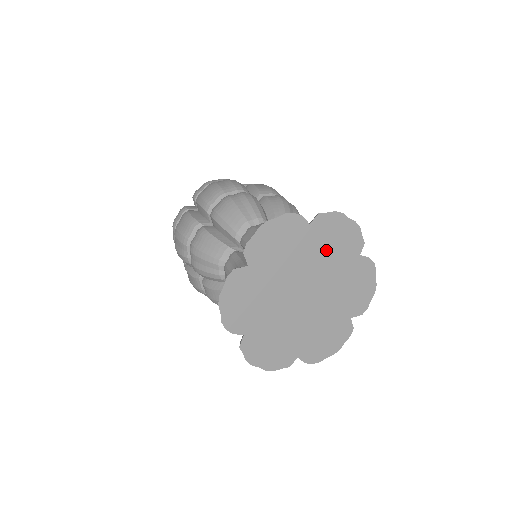
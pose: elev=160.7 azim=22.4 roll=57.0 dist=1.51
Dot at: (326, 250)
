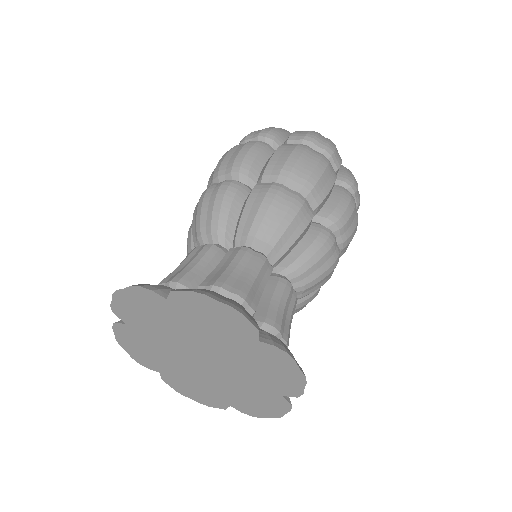
Dot at: (205, 327)
